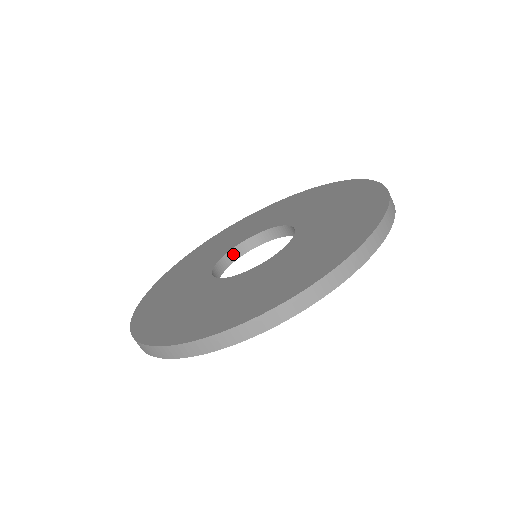
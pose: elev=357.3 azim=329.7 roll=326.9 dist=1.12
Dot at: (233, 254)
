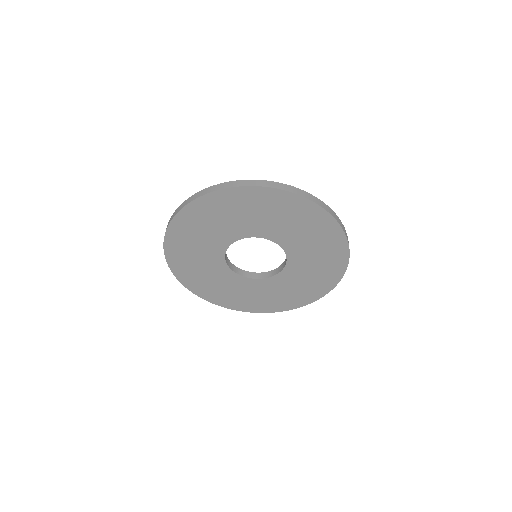
Dot at: (225, 256)
